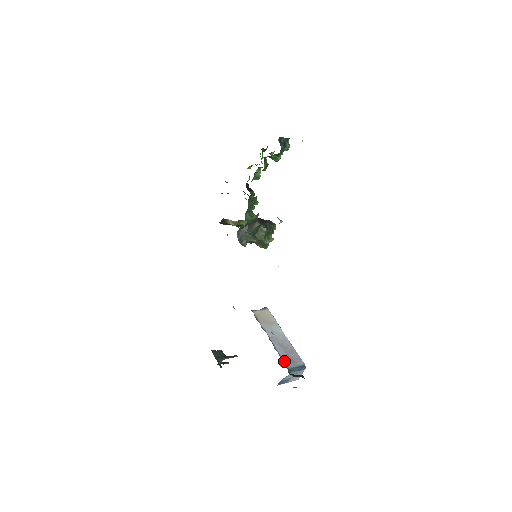
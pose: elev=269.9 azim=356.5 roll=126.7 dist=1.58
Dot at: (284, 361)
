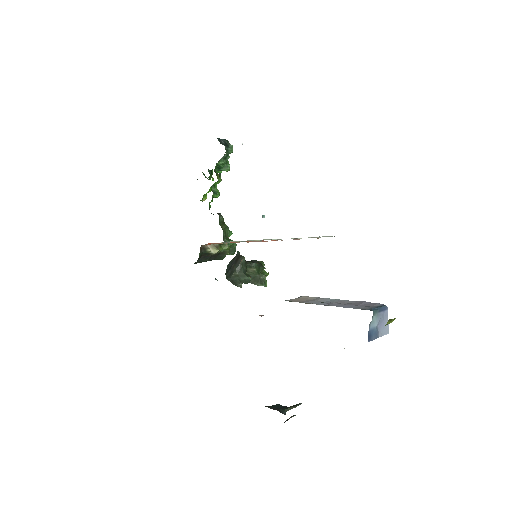
Dot at: occluded
